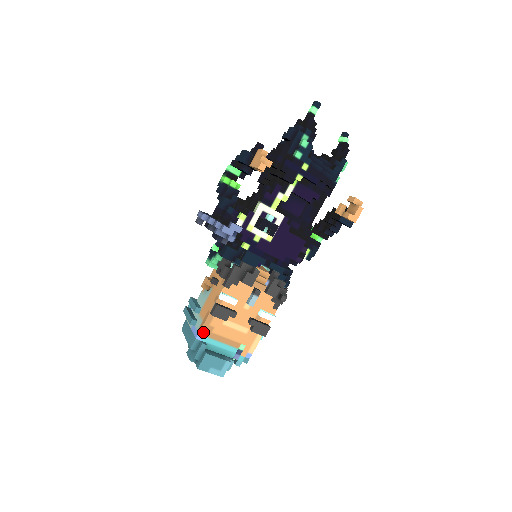
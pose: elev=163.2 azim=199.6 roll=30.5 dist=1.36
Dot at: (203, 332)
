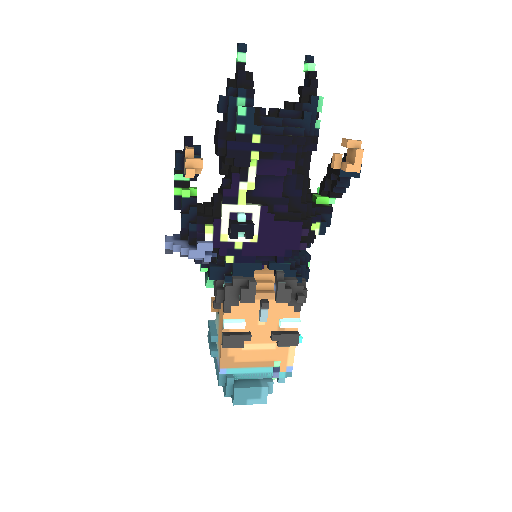
Dot at: (224, 365)
